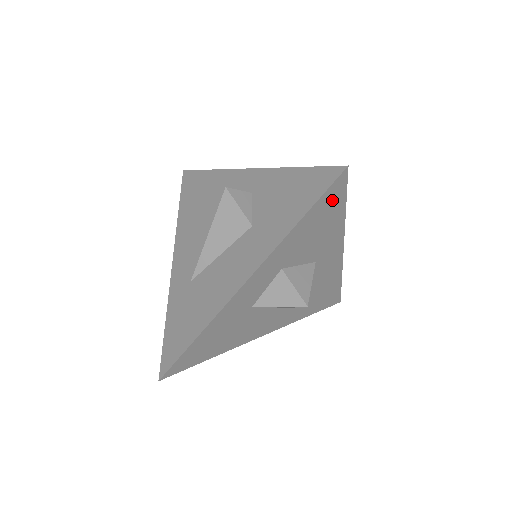
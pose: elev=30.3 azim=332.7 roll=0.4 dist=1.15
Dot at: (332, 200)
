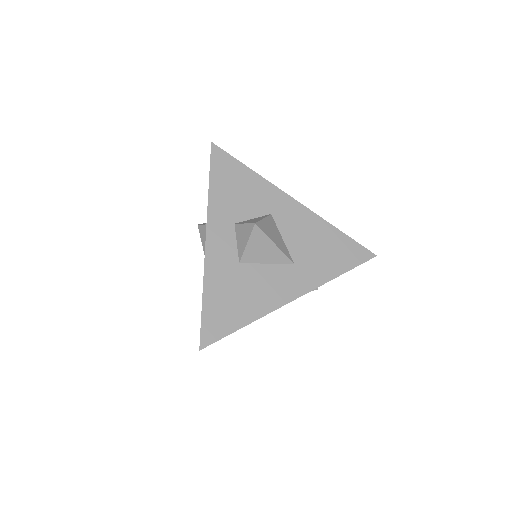
Dot at: (225, 165)
